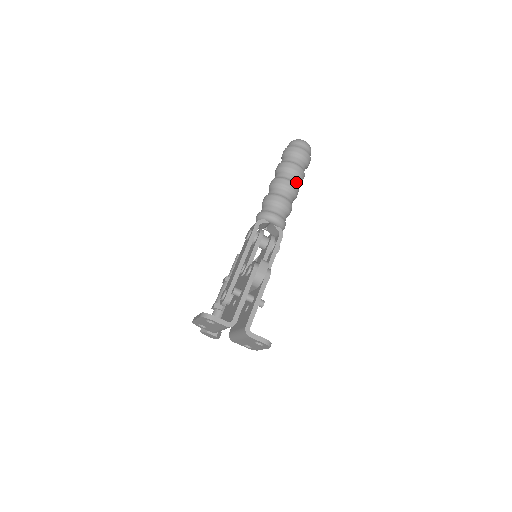
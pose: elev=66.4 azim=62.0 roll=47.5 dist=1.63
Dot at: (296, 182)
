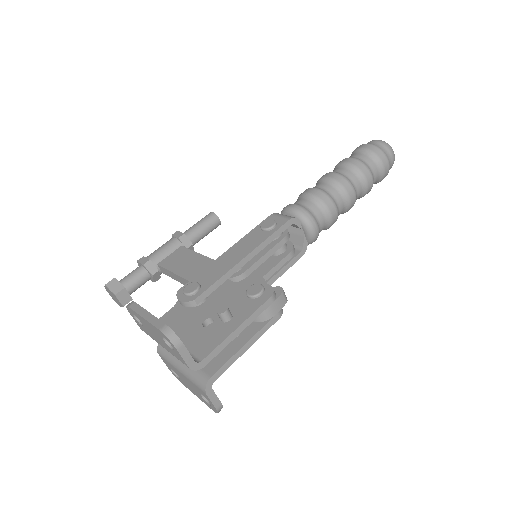
Dot at: (357, 197)
